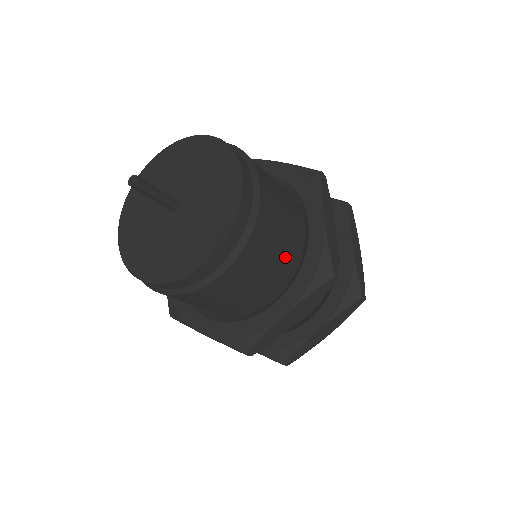
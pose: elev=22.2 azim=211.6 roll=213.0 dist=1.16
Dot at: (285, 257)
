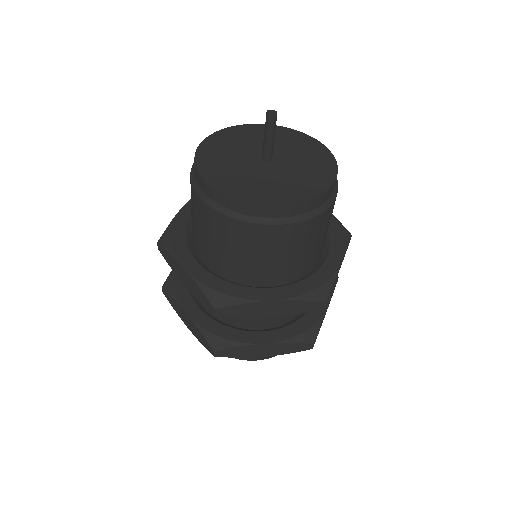
Dot at: occluded
